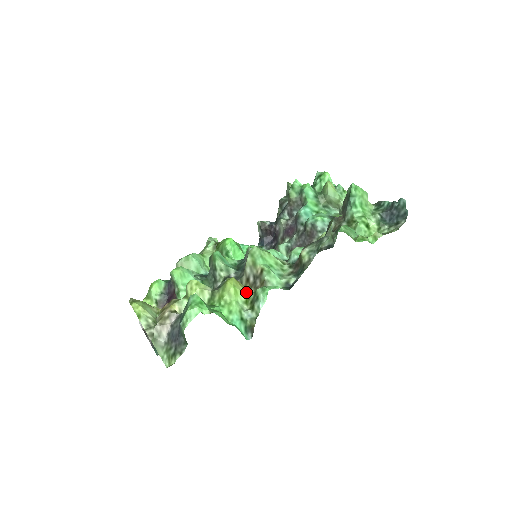
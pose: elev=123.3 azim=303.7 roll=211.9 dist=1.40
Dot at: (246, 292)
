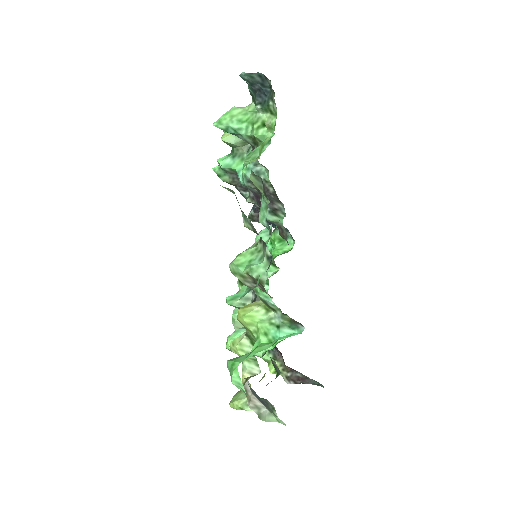
Dot at: (259, 304)
